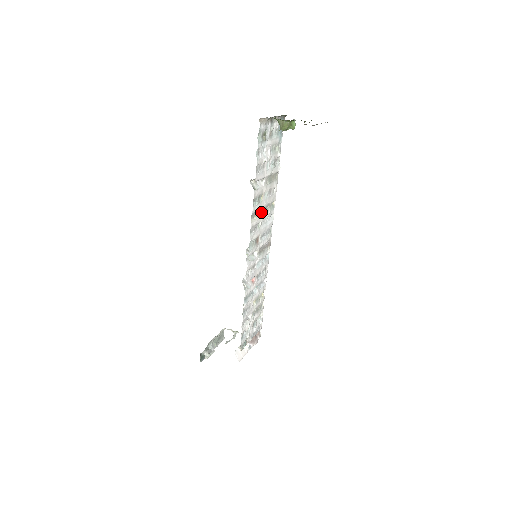
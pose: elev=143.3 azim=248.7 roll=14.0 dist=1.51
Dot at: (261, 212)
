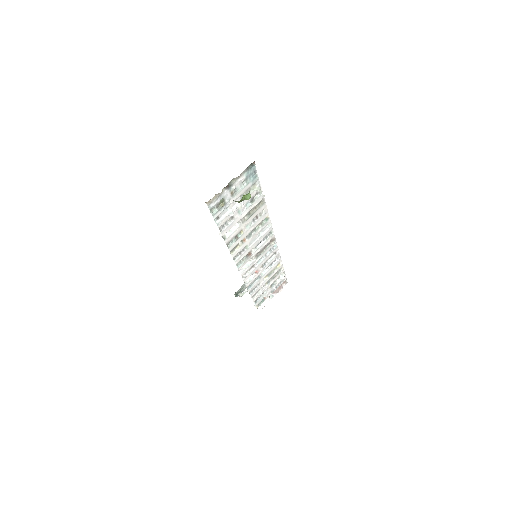
Dot at: (246, 237)
